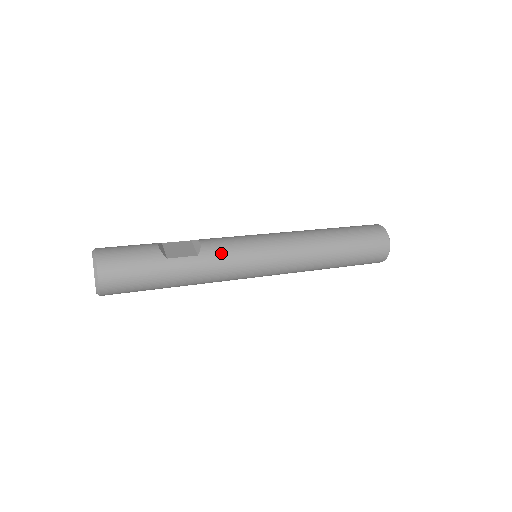
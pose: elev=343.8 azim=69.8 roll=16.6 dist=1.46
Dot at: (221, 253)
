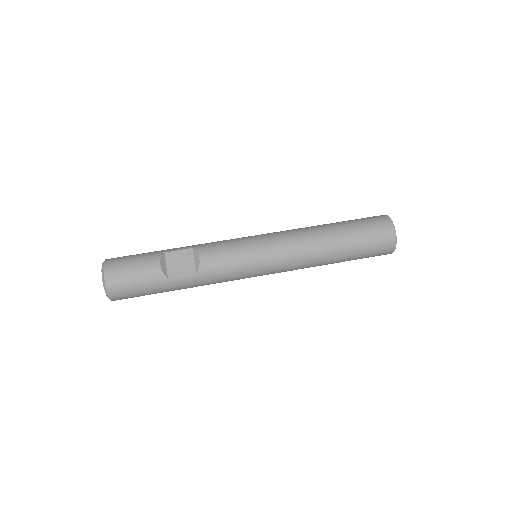
Dot at: (219, 270)
